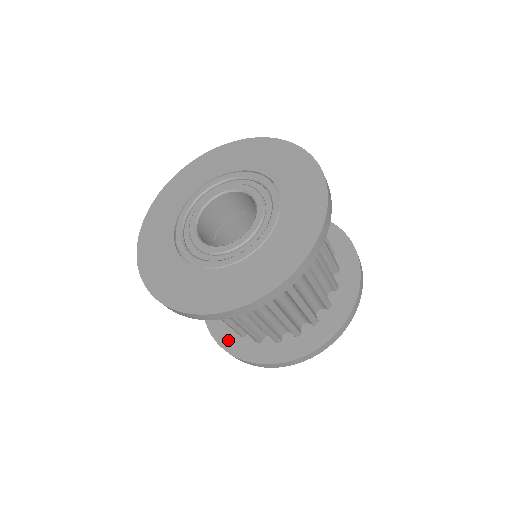
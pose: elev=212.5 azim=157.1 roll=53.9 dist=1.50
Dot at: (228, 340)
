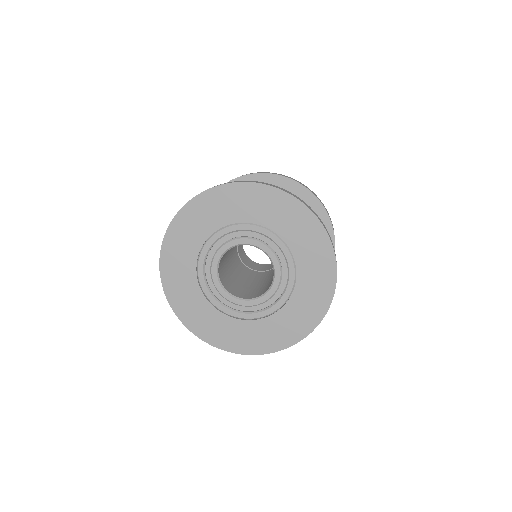
Dot at: occluded
